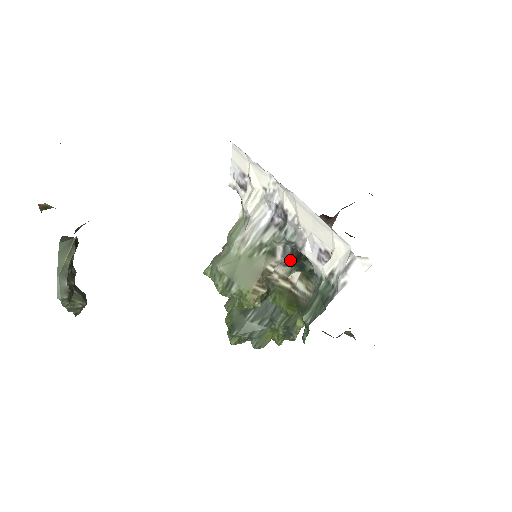
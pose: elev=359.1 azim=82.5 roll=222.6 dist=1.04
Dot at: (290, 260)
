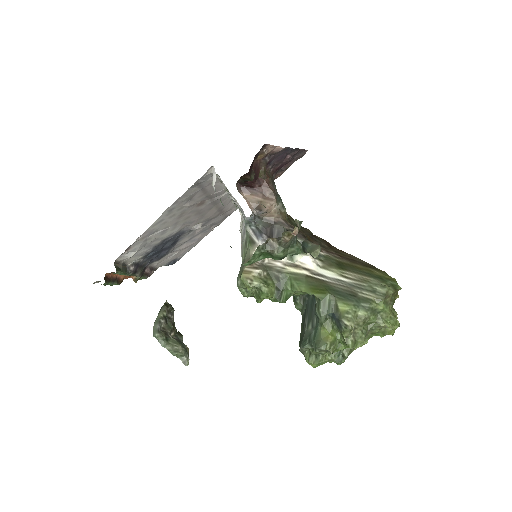
Dot at: occluded
